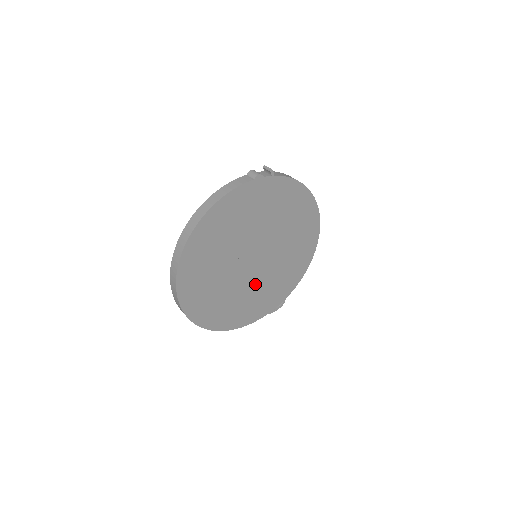
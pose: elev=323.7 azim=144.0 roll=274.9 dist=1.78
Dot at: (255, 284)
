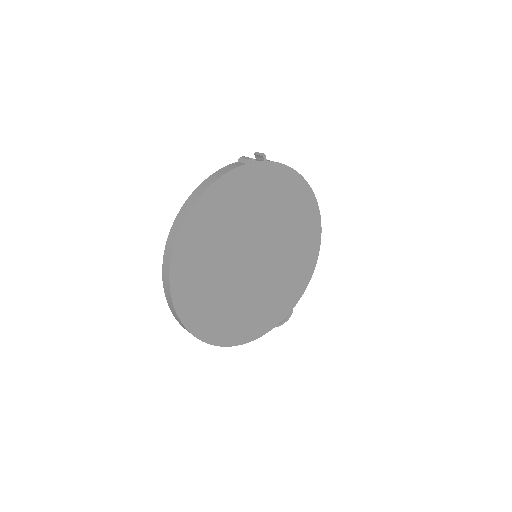
Dot at: (258, 289)
